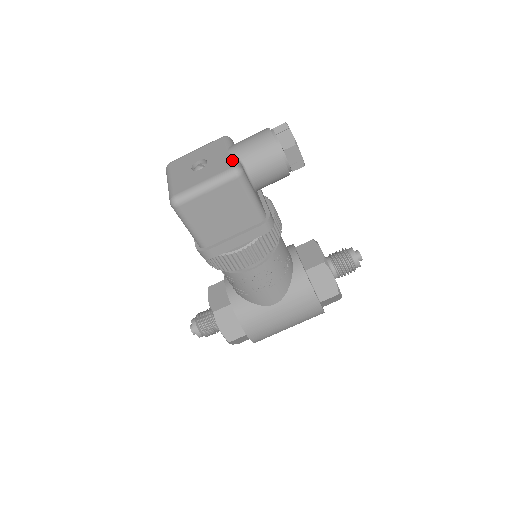
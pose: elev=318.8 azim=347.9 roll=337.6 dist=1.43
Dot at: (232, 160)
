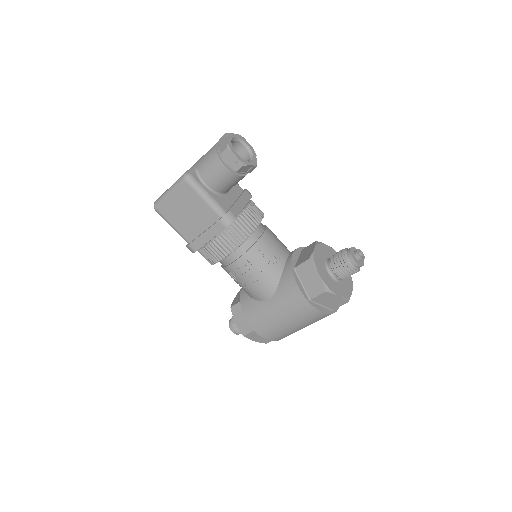
Dot at: (189, 169)
